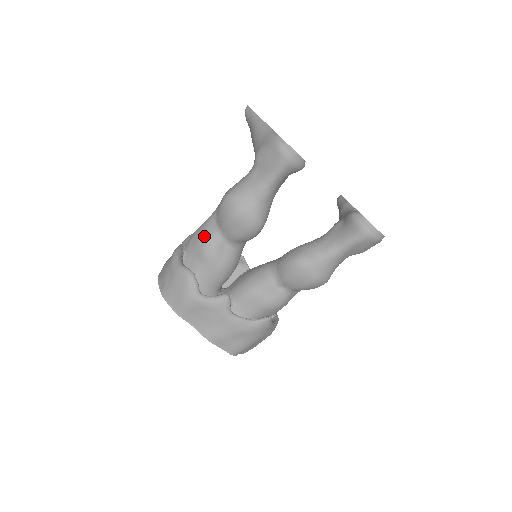
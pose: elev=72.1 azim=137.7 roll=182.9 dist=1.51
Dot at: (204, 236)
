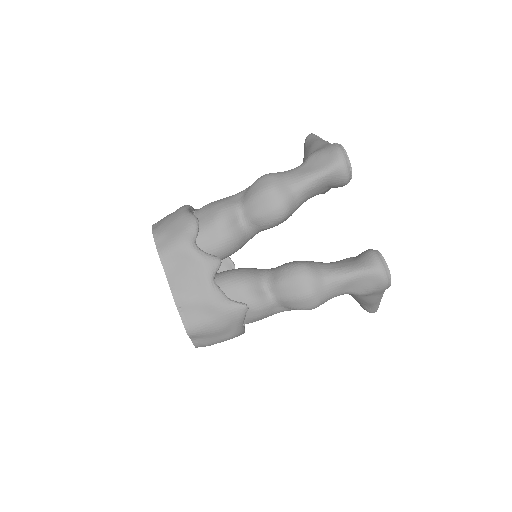
Dot at: (224, 203)
